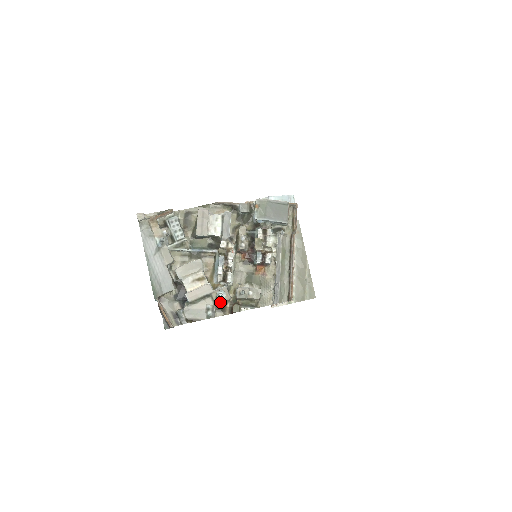
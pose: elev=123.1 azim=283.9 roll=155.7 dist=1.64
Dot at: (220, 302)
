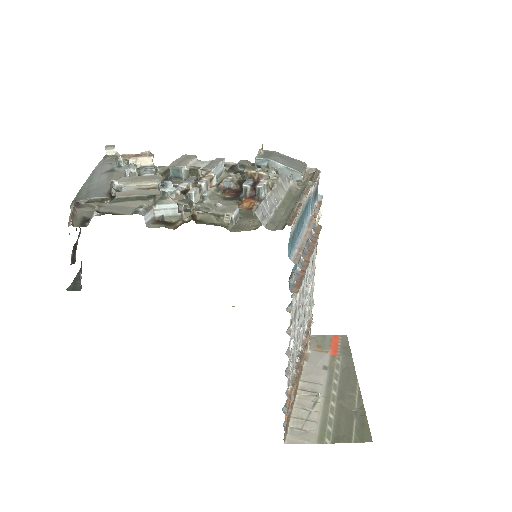
Dot at: (164, 203)
